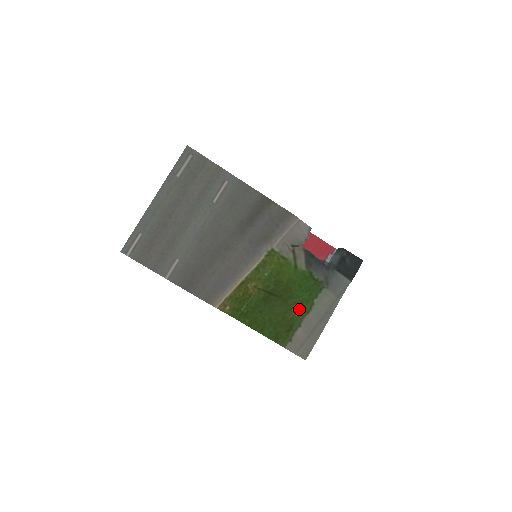
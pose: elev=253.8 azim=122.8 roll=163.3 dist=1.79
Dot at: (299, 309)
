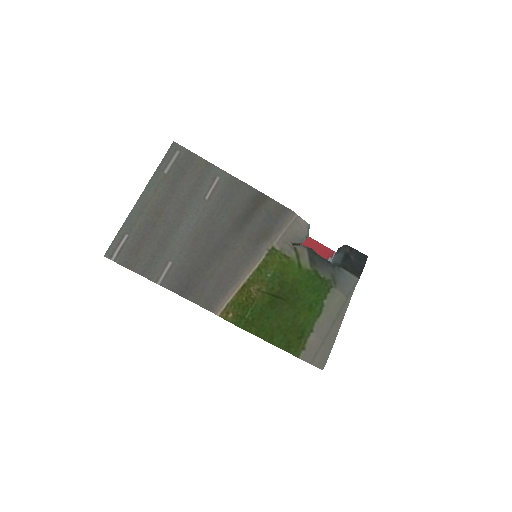
Dot at: (309, 312)
